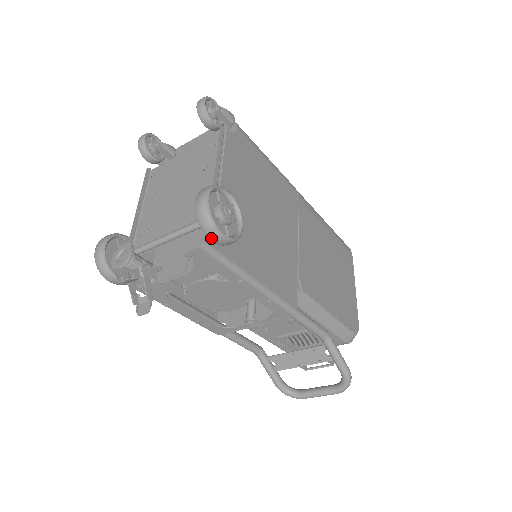
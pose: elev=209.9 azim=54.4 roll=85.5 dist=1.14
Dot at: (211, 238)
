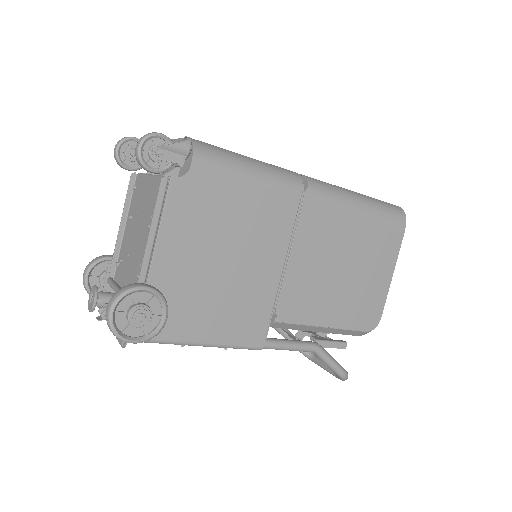
Dot at: occluded
